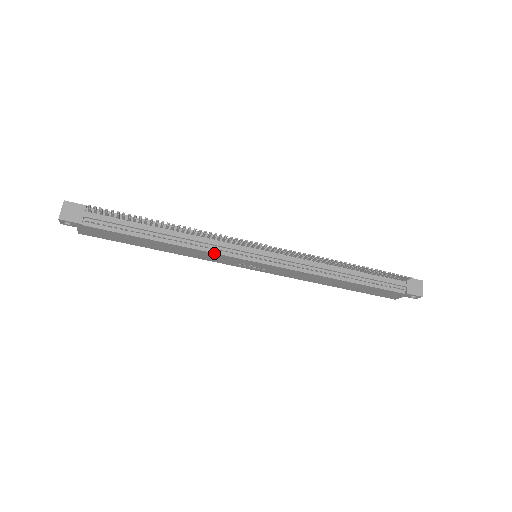
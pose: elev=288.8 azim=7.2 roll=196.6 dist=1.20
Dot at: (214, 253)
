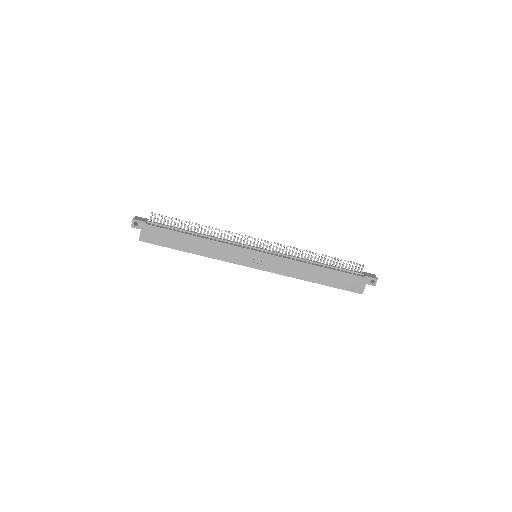
Dot at: (228, 244)
